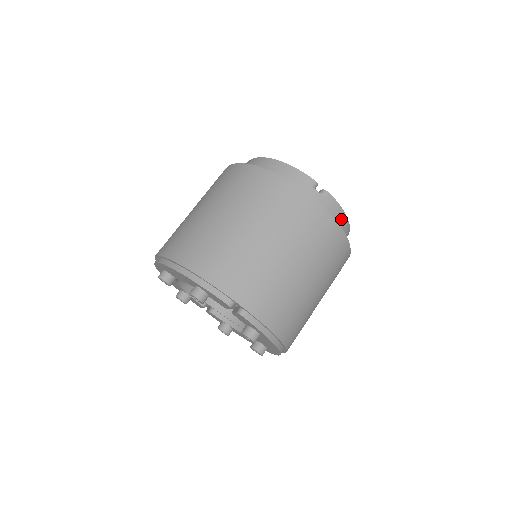
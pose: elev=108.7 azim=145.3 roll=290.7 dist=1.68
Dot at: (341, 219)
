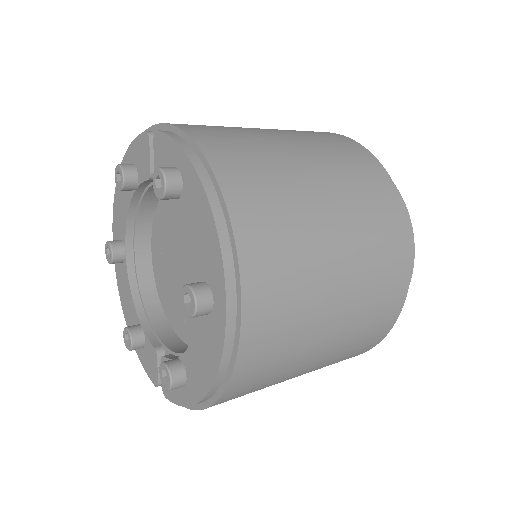
Dot at: occluded
